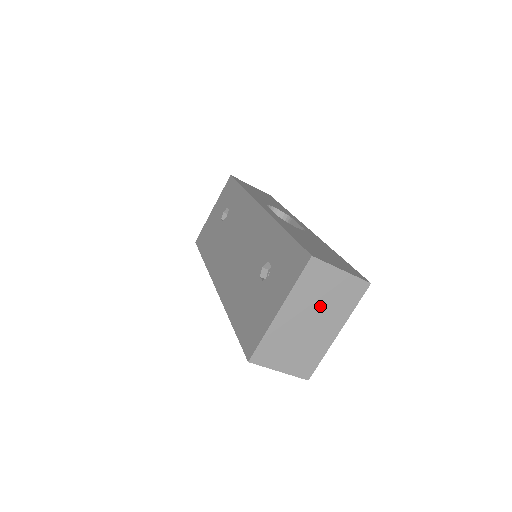
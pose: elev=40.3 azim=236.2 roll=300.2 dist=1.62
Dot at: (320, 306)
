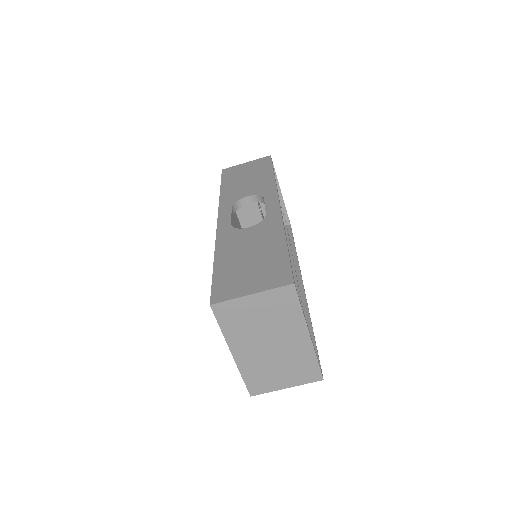
Dot at: (265, 330)
